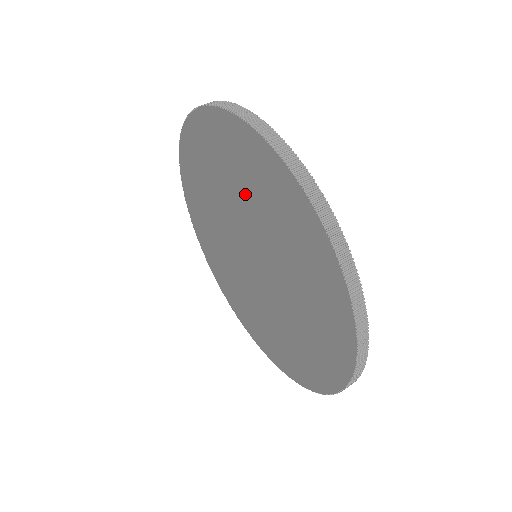
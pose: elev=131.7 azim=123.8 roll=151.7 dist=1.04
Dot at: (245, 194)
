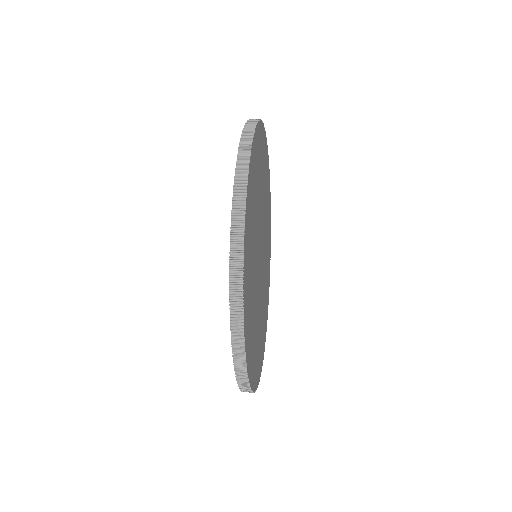
Dot at: occluded
